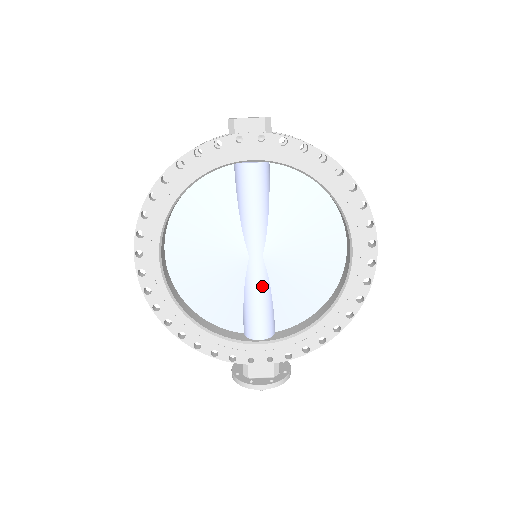
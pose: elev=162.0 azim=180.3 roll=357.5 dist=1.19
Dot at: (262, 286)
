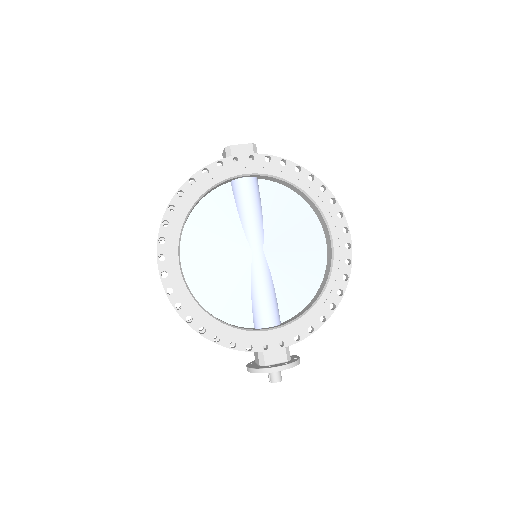
Dot at: (266, 277)
